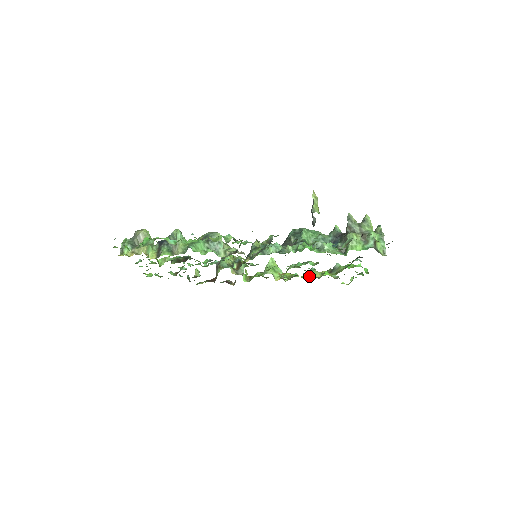
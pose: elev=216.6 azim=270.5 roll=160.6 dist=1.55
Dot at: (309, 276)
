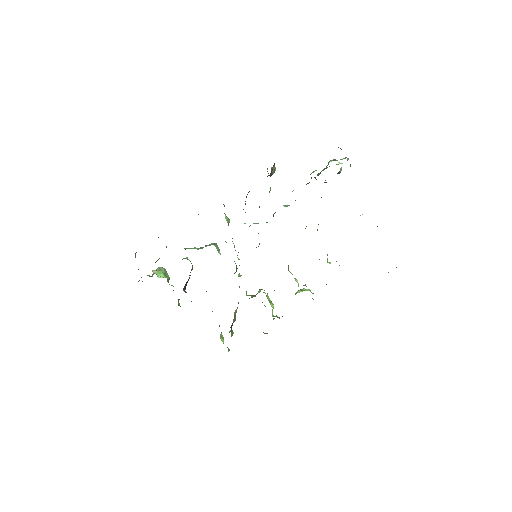
Dot at: occluded
